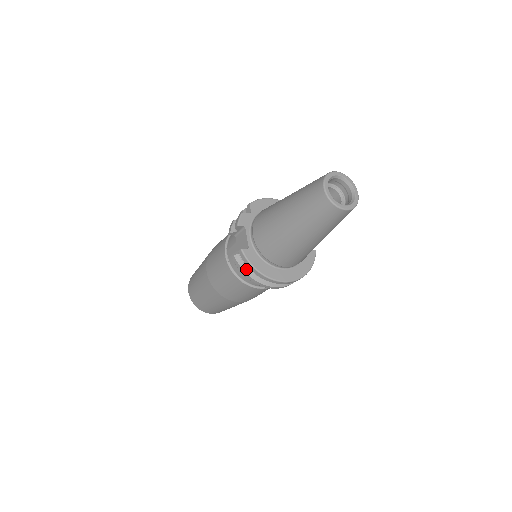
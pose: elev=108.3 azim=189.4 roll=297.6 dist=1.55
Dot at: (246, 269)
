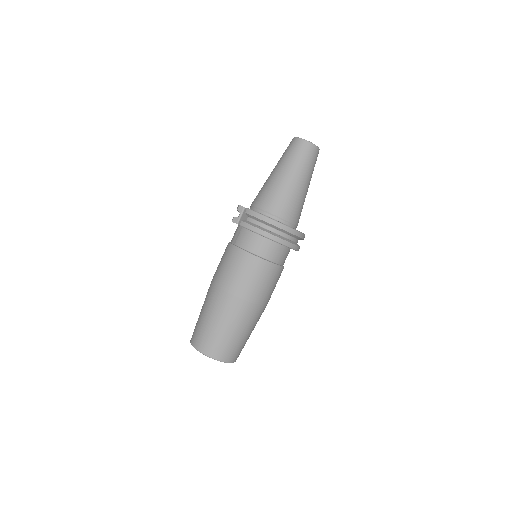
Dot at: (254, 225)
